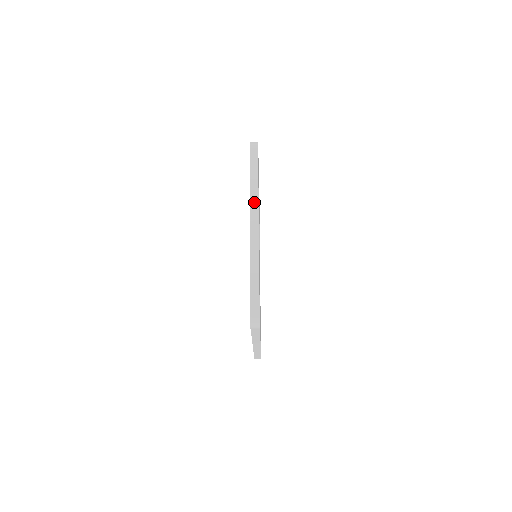
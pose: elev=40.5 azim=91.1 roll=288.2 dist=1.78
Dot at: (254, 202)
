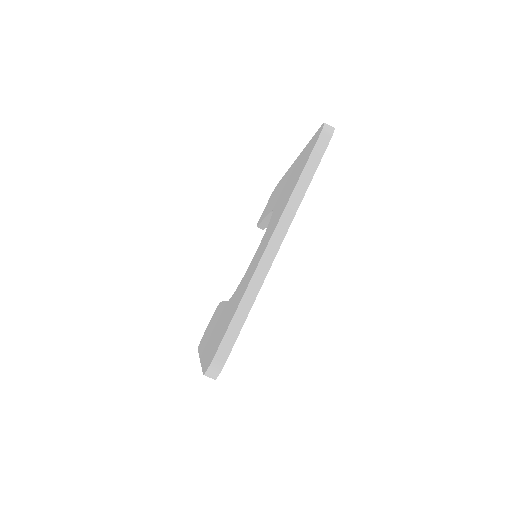
Dot at: (288, 215)
